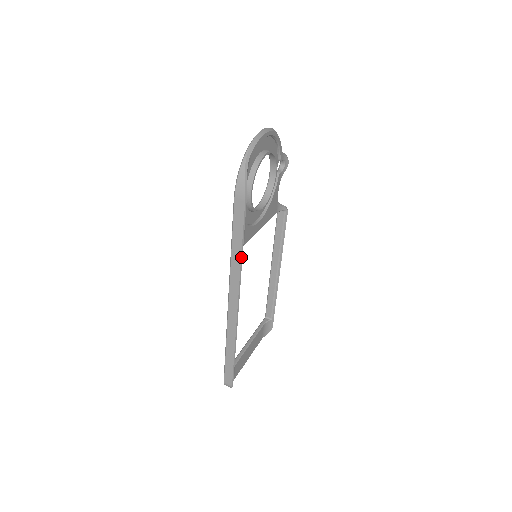
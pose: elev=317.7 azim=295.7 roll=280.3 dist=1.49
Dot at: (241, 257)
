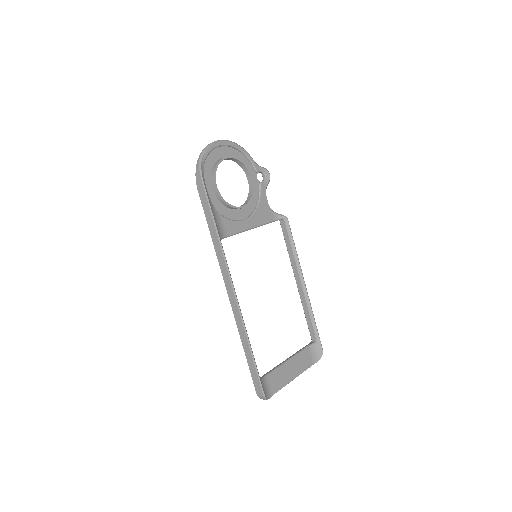
Dot at: (219, 240)
